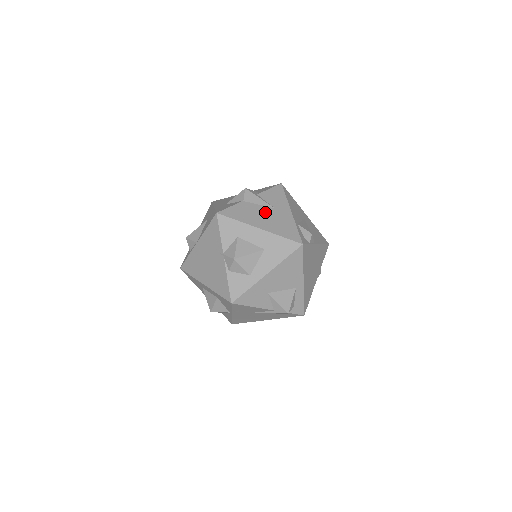
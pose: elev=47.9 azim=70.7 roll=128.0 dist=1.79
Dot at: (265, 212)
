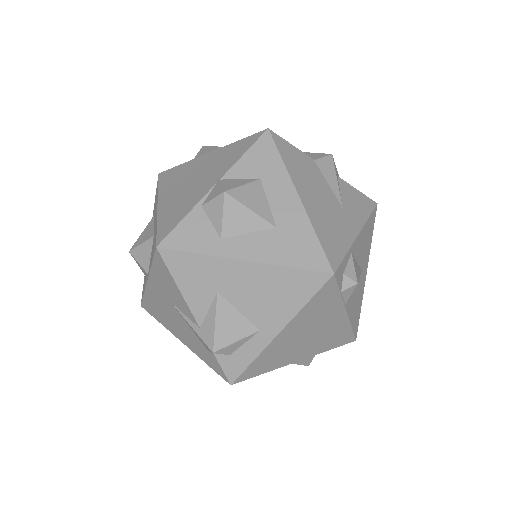
Dot at: (327, 196)
